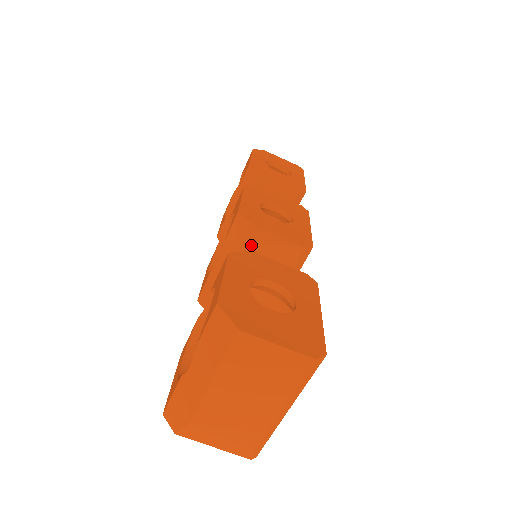
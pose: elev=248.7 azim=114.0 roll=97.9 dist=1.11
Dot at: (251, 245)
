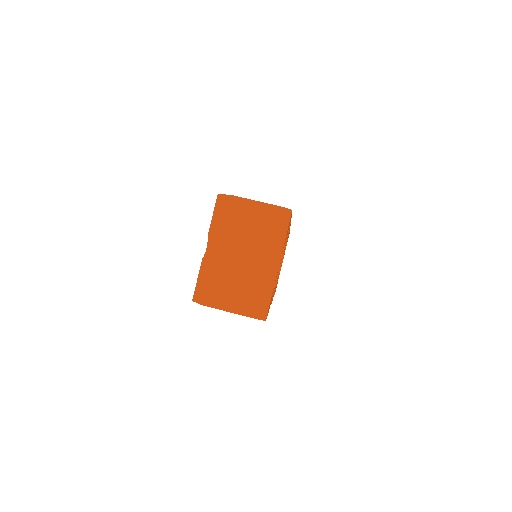
Dot at: occluded
